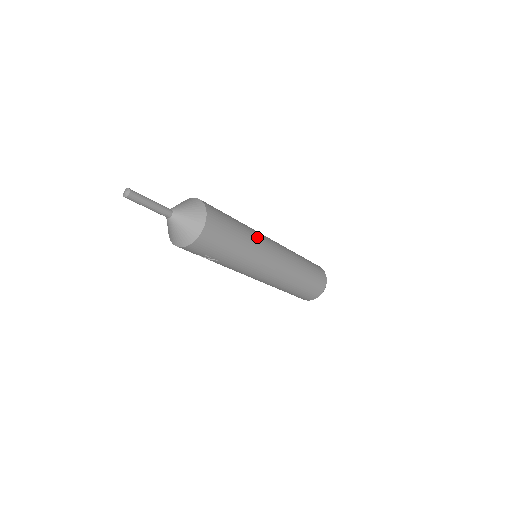
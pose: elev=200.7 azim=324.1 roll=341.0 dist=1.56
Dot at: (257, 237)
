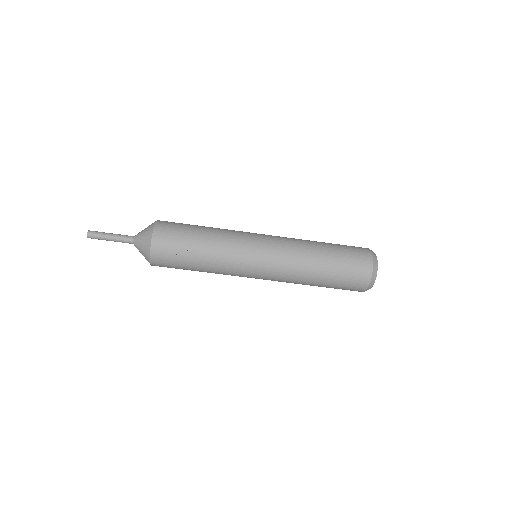
Dot at: occluded
